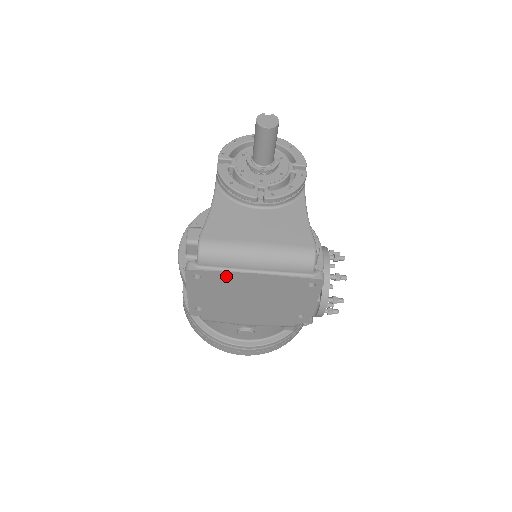
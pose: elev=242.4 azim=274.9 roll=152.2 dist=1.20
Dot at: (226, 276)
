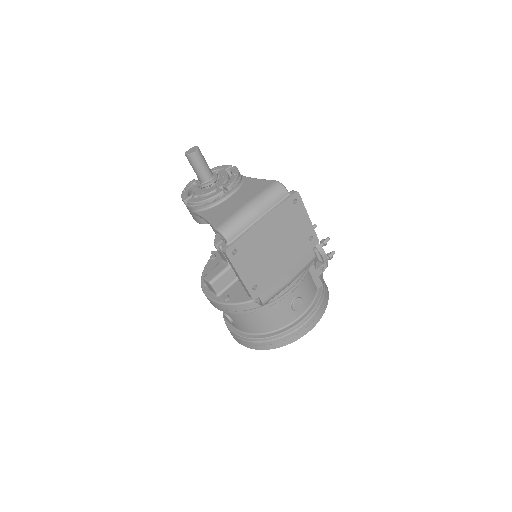
Dot at: (249, 236)
